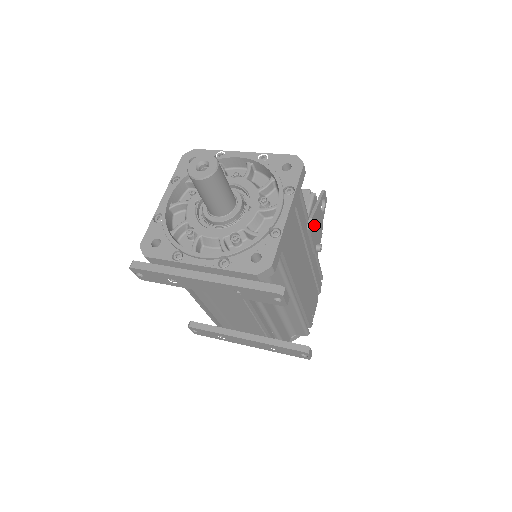
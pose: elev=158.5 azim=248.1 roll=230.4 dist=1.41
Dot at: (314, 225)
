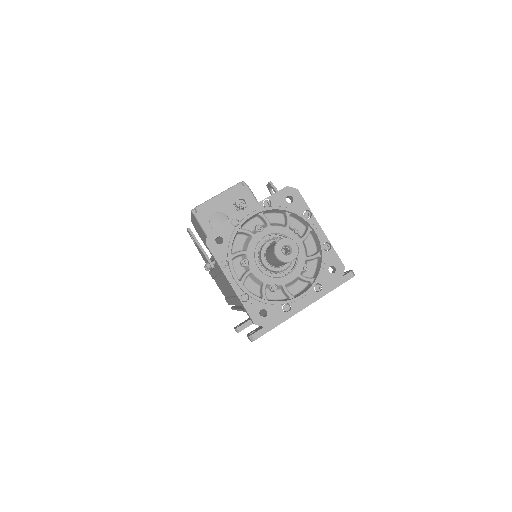
Dot at: occluded
